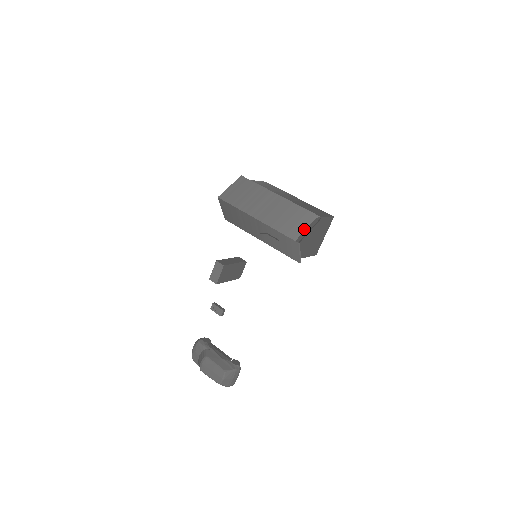
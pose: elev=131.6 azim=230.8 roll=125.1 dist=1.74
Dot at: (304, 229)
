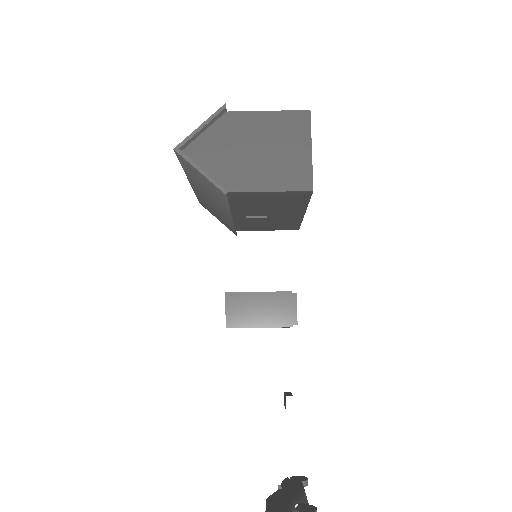
Dot at: (197, 133)
